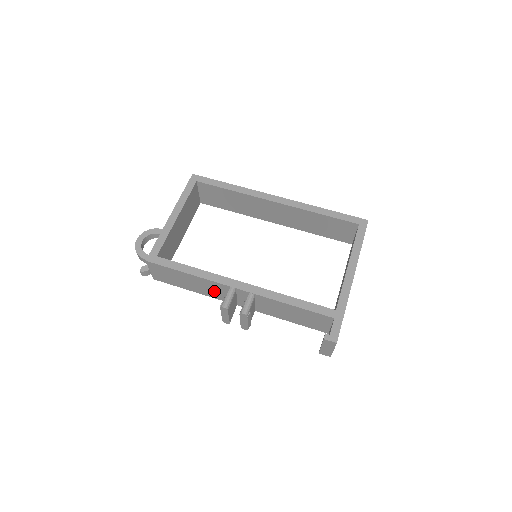
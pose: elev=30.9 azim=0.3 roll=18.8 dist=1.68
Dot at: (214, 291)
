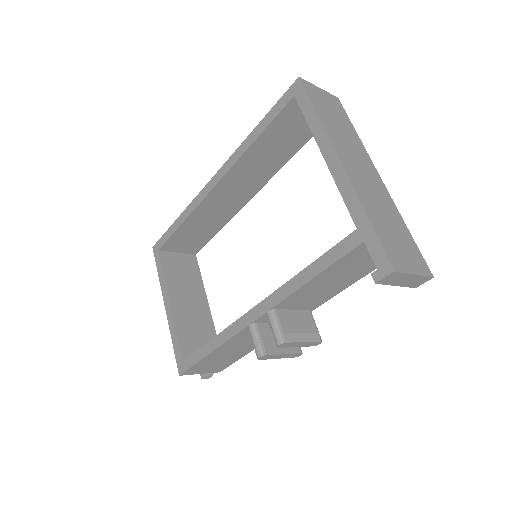
Dot at: occluded
